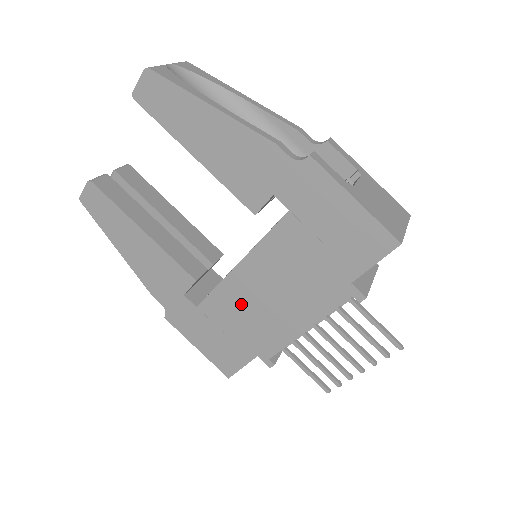
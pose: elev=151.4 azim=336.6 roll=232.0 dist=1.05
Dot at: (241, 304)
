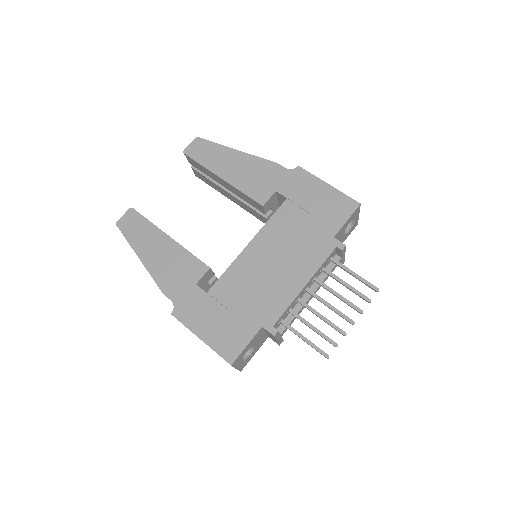
Dot at: (249, 278)
